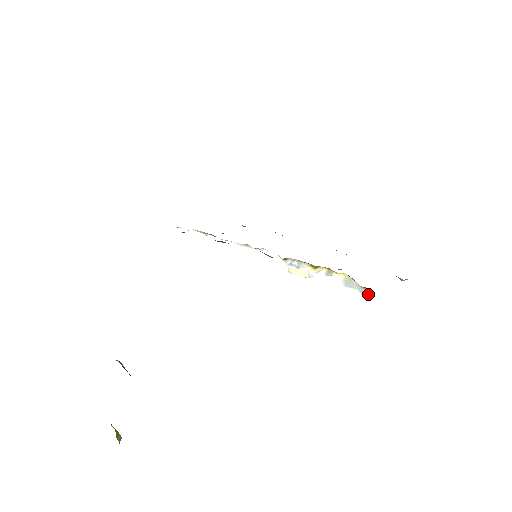
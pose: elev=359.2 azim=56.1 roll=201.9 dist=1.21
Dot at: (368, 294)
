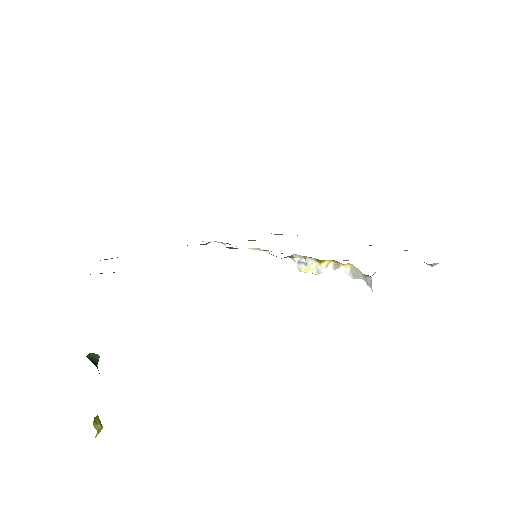
Dot at: (370, 282)
